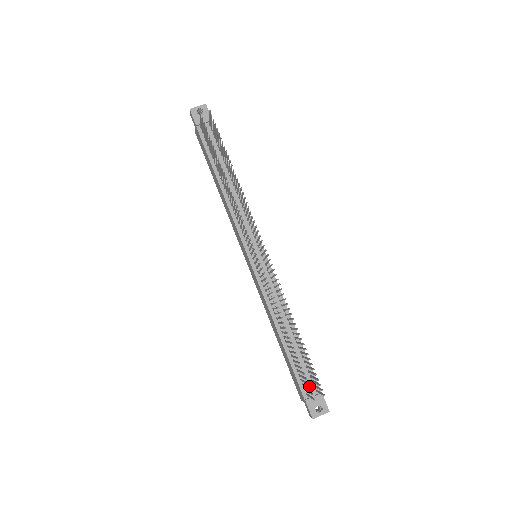
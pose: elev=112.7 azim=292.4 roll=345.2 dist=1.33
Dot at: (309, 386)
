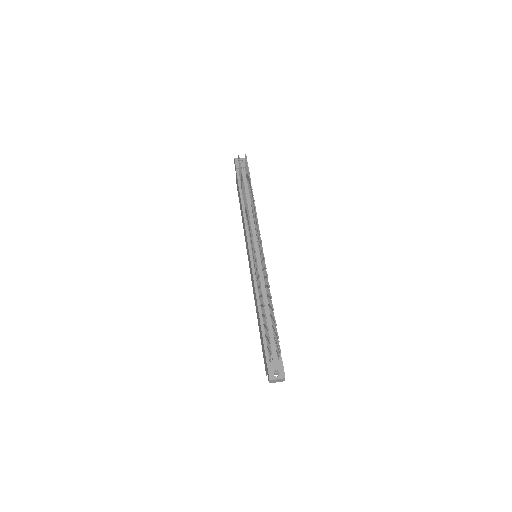
Dot at: (273, 354)
